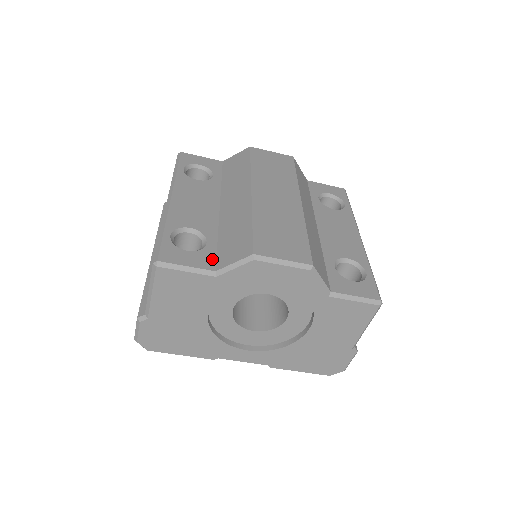
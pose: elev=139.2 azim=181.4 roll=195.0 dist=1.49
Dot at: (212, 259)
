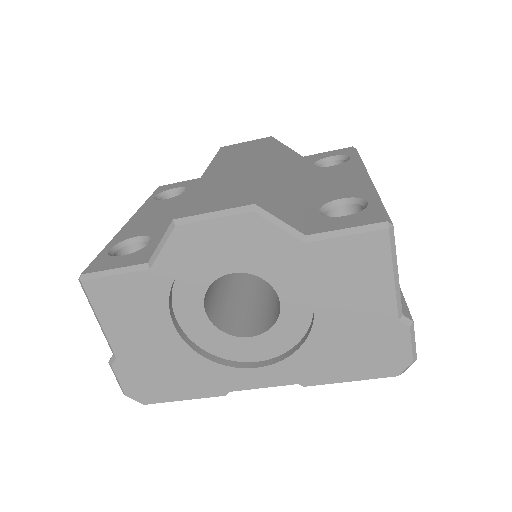
Dot at: (149, 254)
